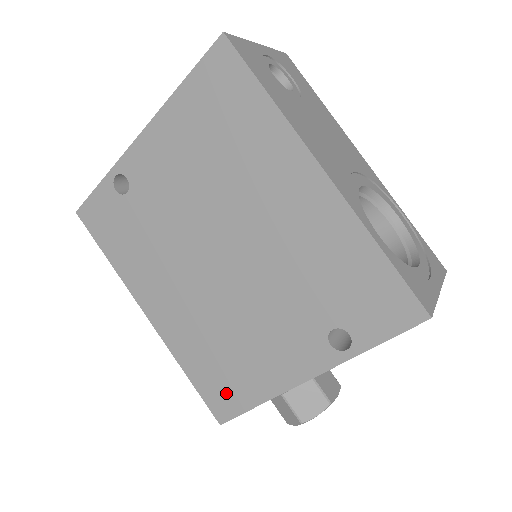
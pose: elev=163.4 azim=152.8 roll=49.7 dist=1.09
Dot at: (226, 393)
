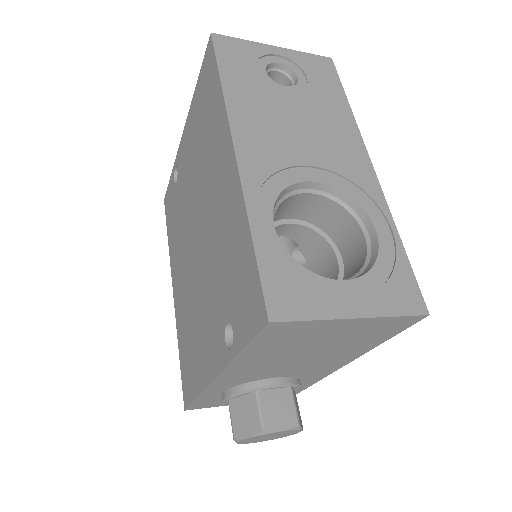
Dot at: (188, 377)
